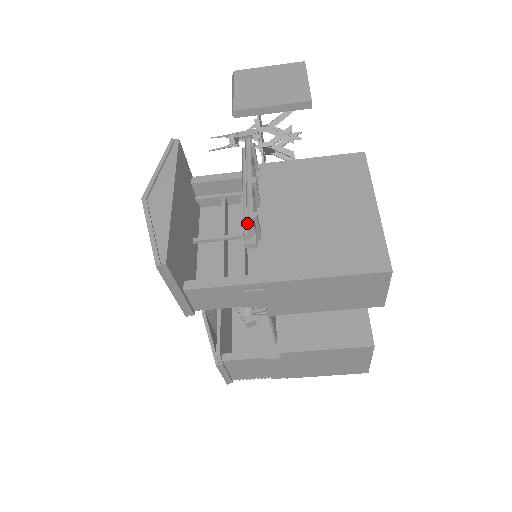
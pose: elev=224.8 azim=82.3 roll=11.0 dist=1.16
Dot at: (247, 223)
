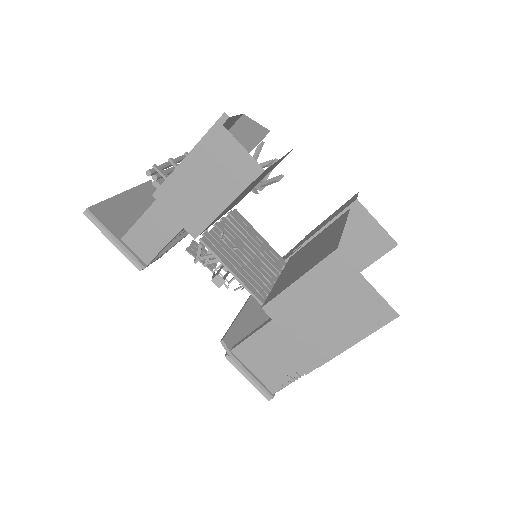
Dot at: (148, 172)
